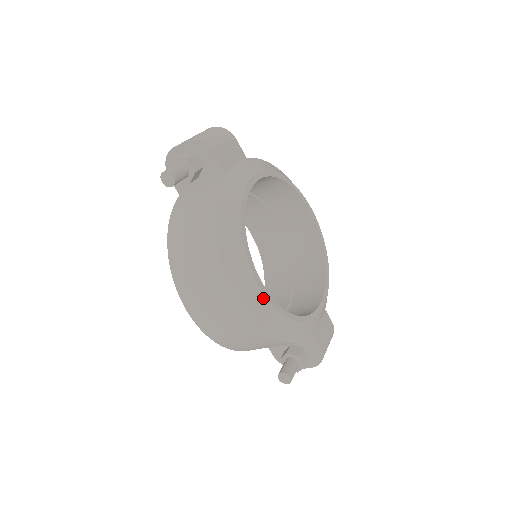
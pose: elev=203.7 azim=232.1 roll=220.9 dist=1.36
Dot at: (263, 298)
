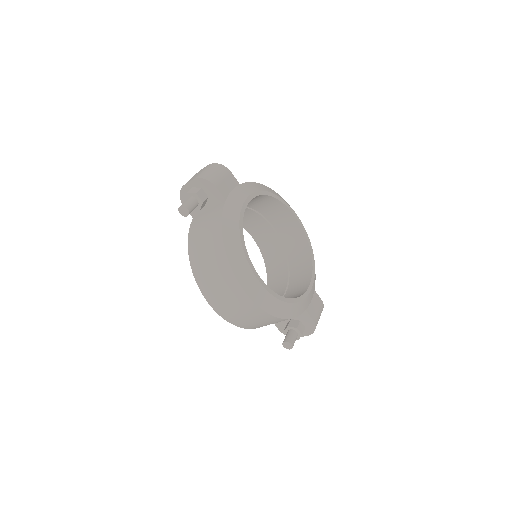
Dot at: (263, 289)
